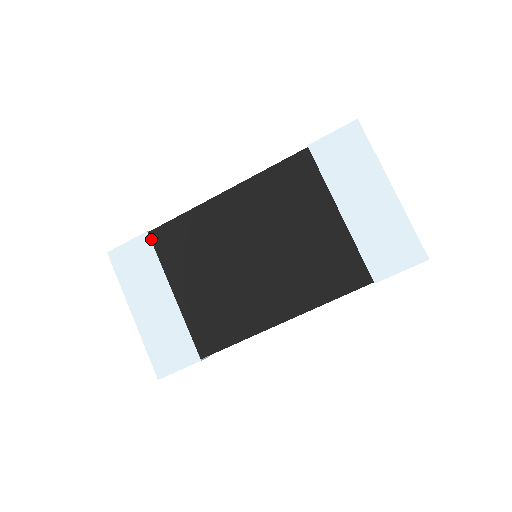
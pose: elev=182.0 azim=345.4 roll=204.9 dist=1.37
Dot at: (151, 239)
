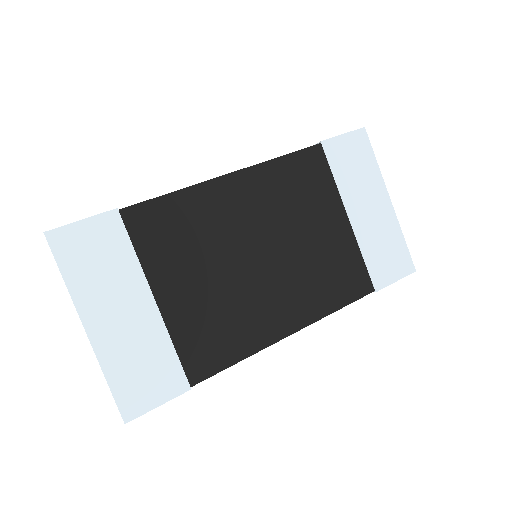
Dot at: (123, 220)
